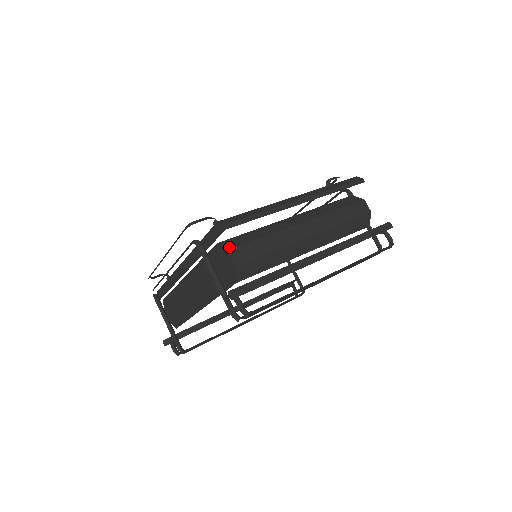
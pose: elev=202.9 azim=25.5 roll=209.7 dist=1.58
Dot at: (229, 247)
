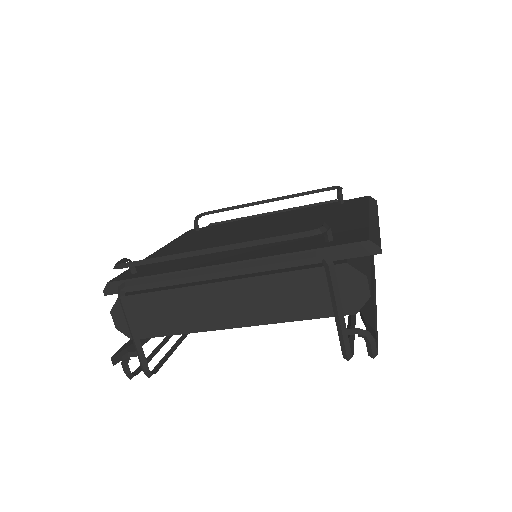
Dot at: (363, 271)
